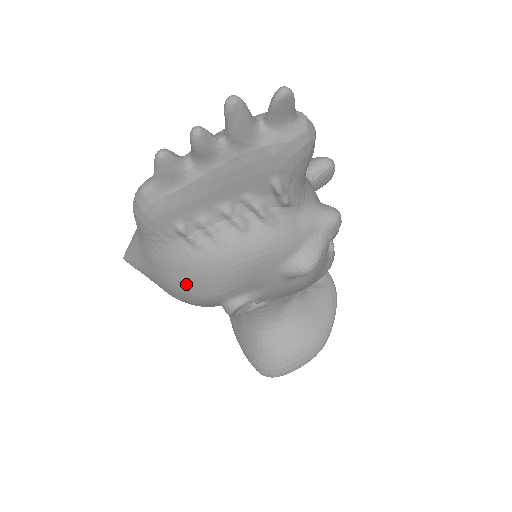
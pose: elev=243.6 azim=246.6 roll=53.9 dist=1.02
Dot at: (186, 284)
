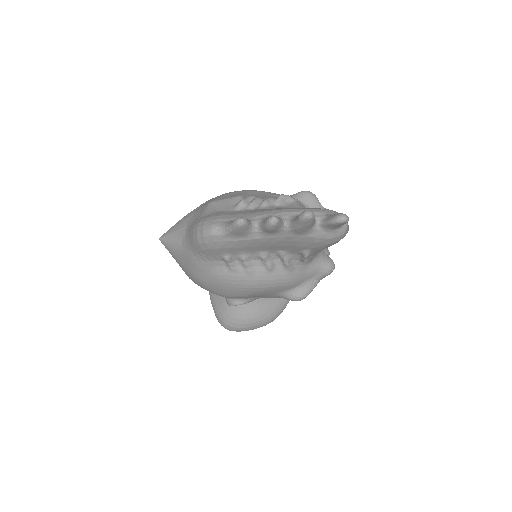
Dot at: (210, 285)
